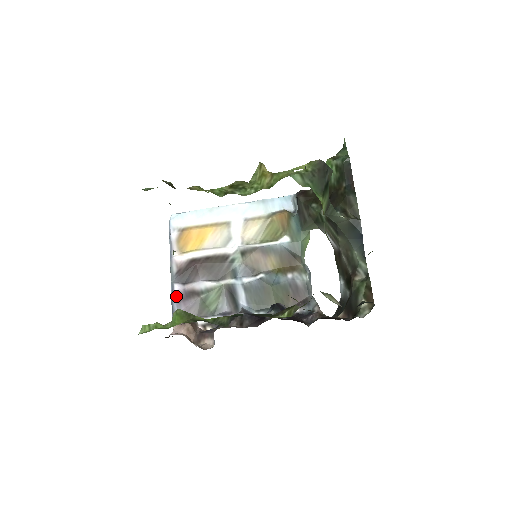
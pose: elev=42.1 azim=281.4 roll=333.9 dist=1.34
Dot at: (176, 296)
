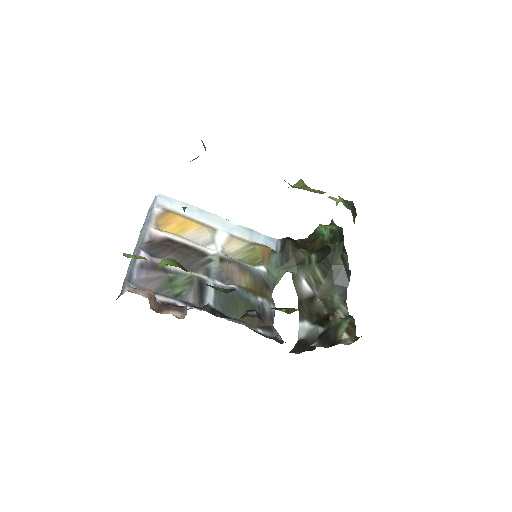
Dot at: (140, 261)
